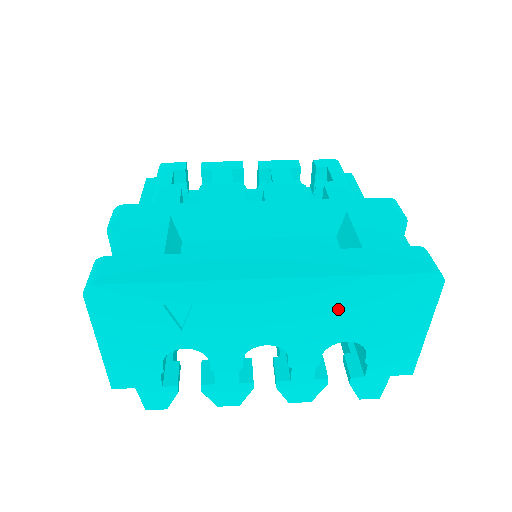
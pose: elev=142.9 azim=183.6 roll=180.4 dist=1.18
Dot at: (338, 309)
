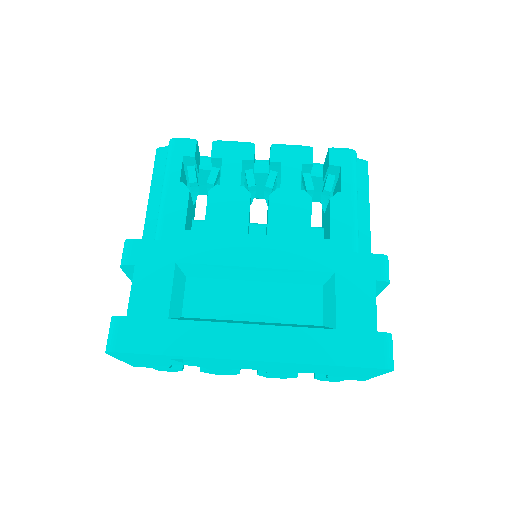
Dot at: (306, 368)
